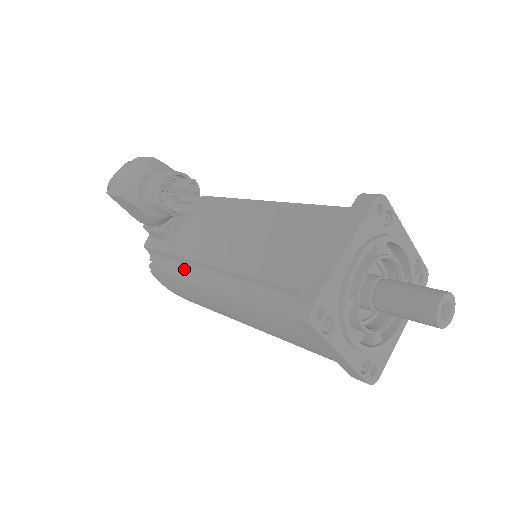
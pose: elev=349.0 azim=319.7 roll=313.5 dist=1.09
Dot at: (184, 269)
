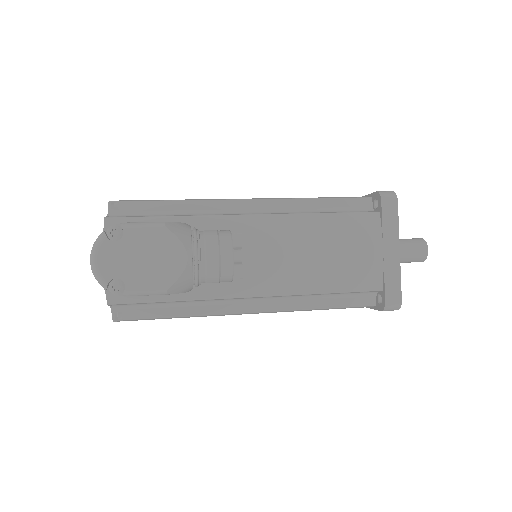
Dot at: (198, 306)
